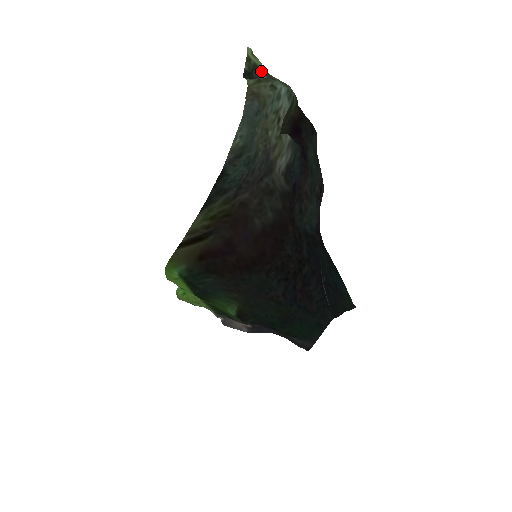
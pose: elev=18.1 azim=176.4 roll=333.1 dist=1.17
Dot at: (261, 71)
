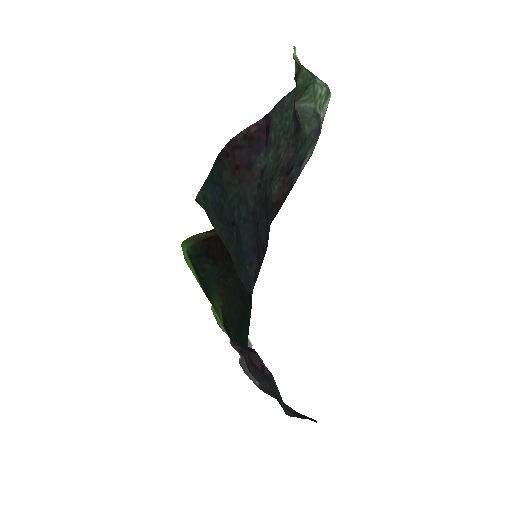
Dot at: (301, 67)
